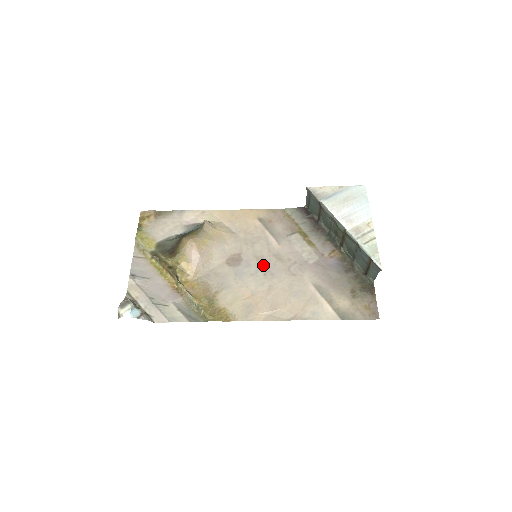
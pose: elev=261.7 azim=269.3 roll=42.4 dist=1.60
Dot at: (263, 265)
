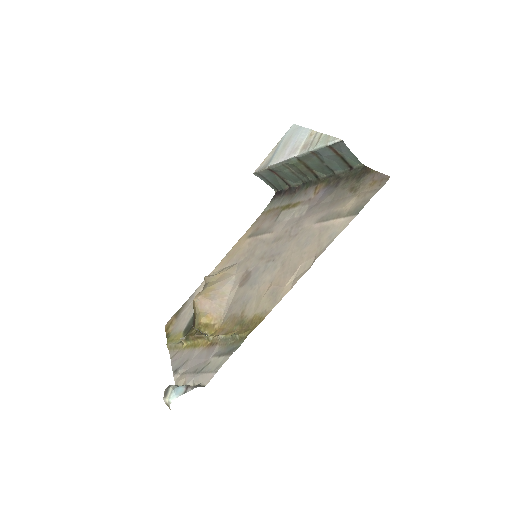
Dot at: (268, 257)
